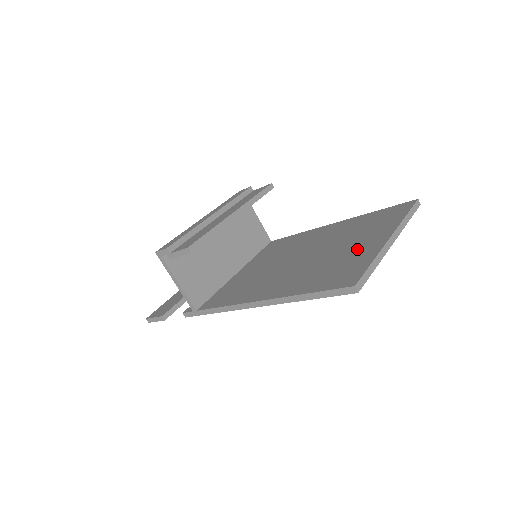
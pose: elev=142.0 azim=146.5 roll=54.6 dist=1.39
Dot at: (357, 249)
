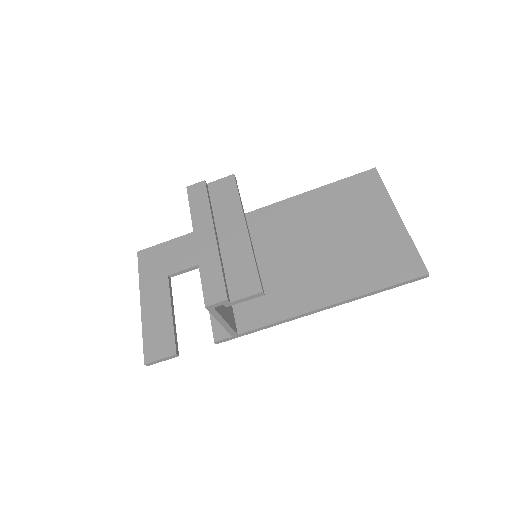
Dot at: (378, 232)
